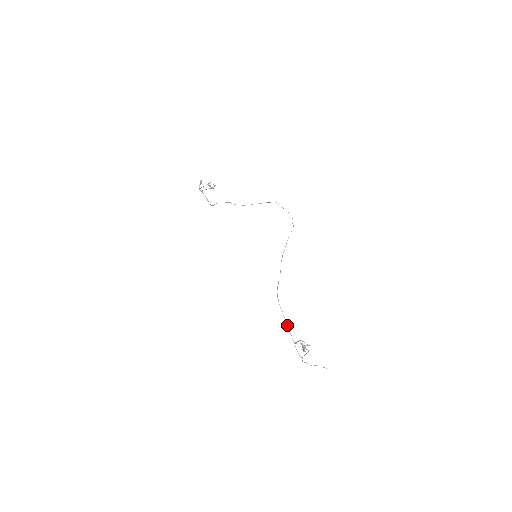
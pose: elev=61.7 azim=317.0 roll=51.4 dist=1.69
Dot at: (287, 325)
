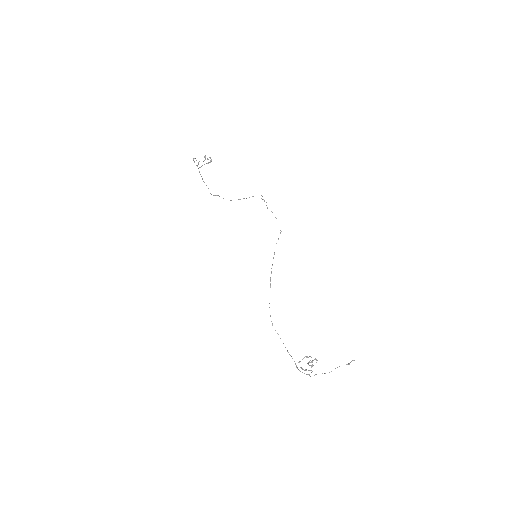
Dot at: occluded
